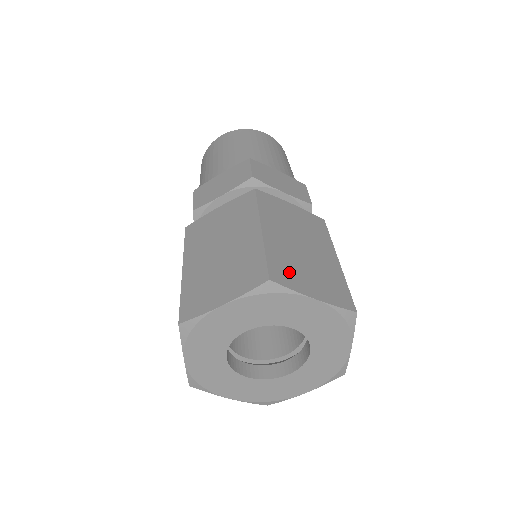
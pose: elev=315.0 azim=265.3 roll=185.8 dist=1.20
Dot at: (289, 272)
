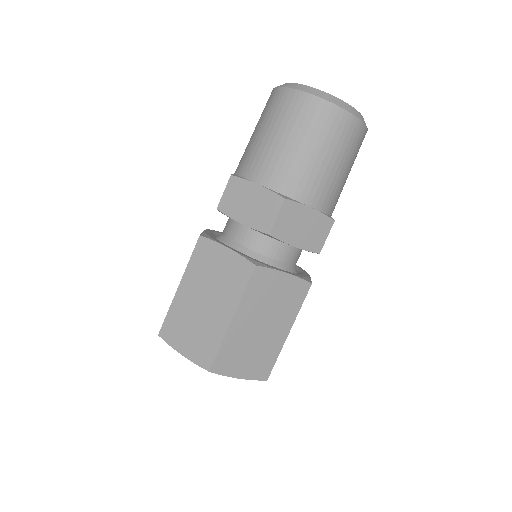
Dot at: (231, 360)
